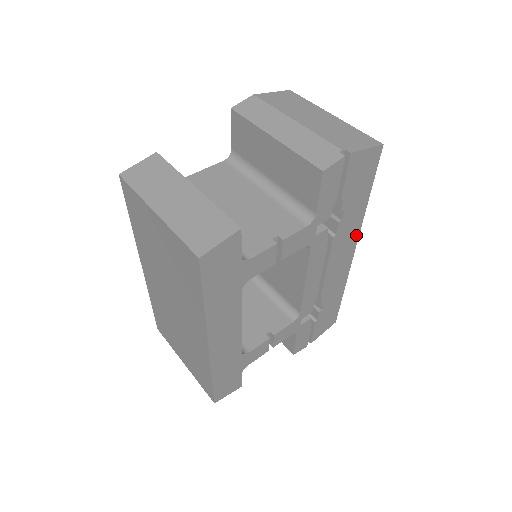
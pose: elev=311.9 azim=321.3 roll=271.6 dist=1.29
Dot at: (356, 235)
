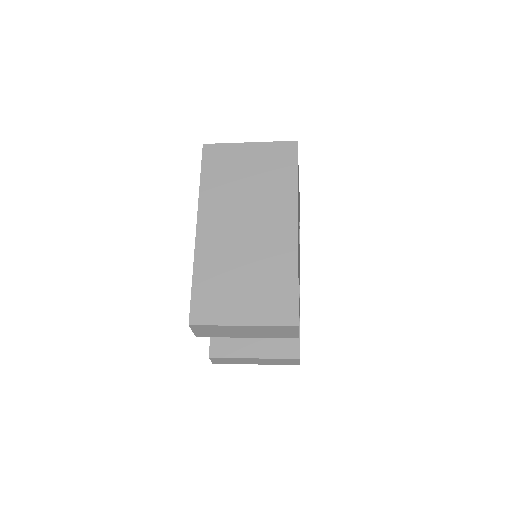
Dot at: occluded
